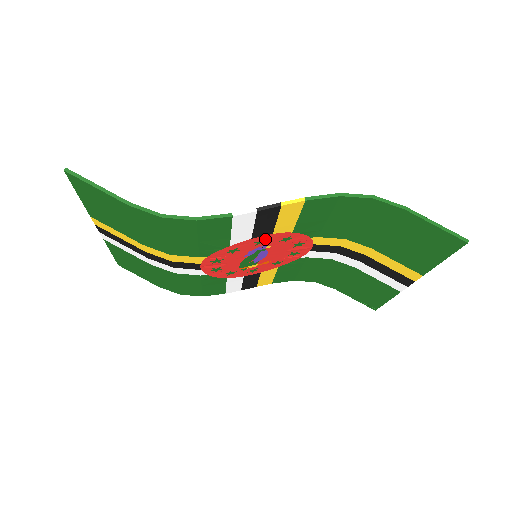
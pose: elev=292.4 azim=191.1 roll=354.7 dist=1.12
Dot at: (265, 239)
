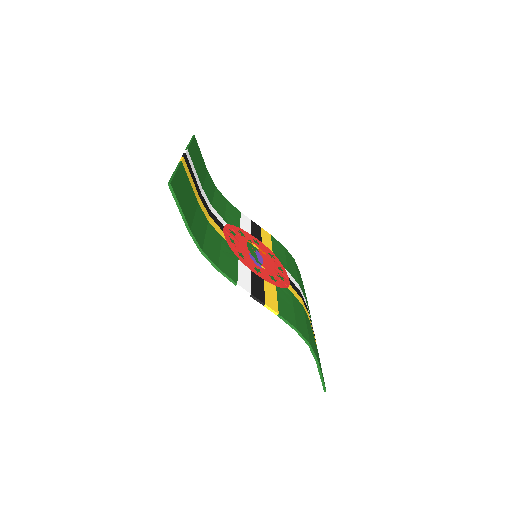
Dot at: (259, 275)
